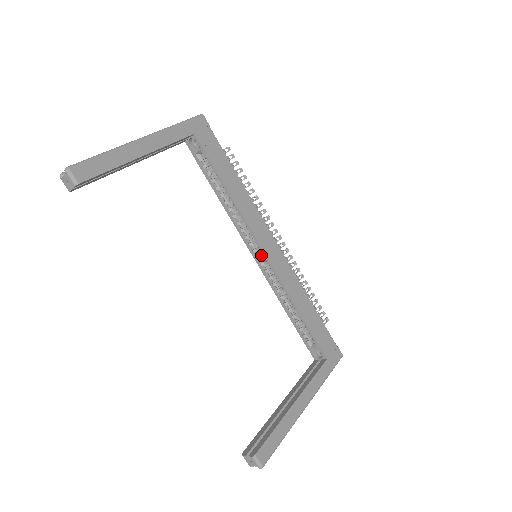
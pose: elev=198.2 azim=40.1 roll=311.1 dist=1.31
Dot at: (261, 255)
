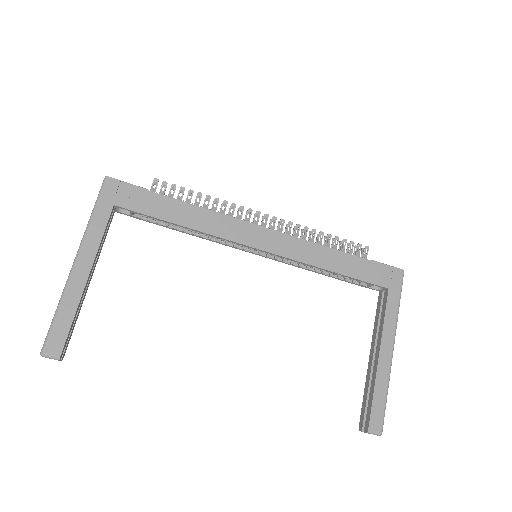
Dot at: occluded
